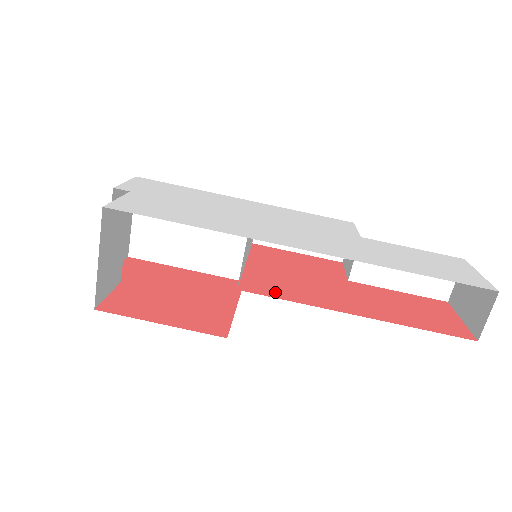
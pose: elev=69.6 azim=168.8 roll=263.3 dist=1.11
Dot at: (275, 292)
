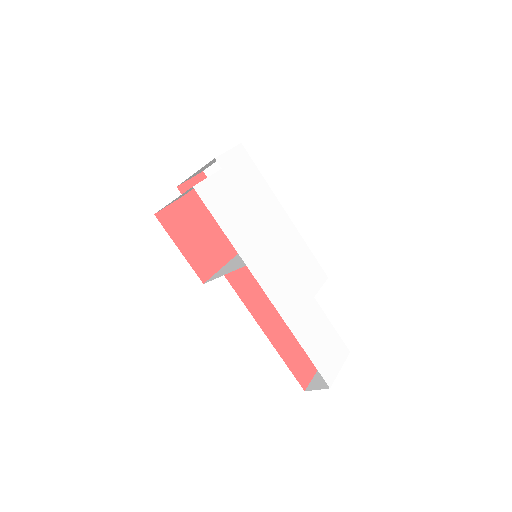
Dot at: (242, 290)
